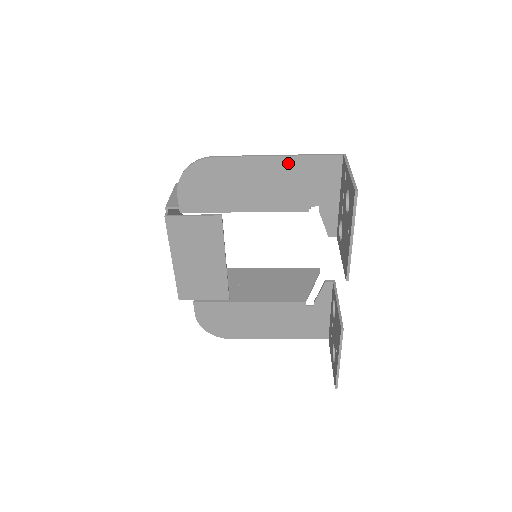
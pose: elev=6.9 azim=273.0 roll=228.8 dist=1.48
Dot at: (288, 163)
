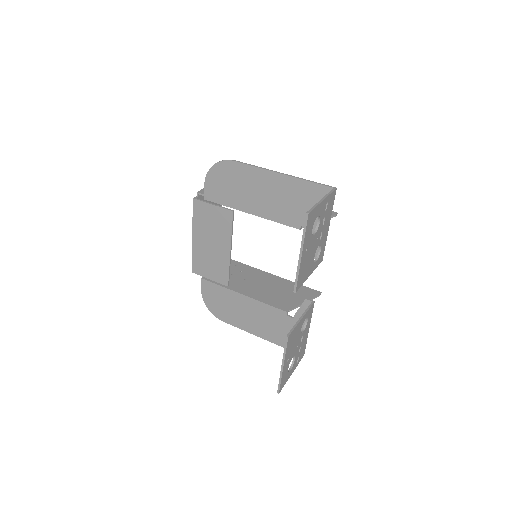
Dot at: (289, 182)
